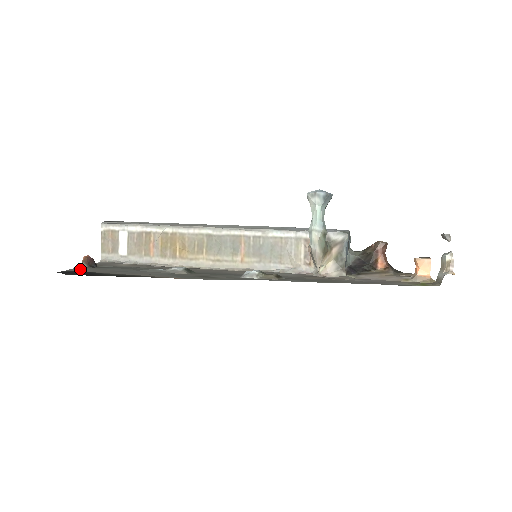
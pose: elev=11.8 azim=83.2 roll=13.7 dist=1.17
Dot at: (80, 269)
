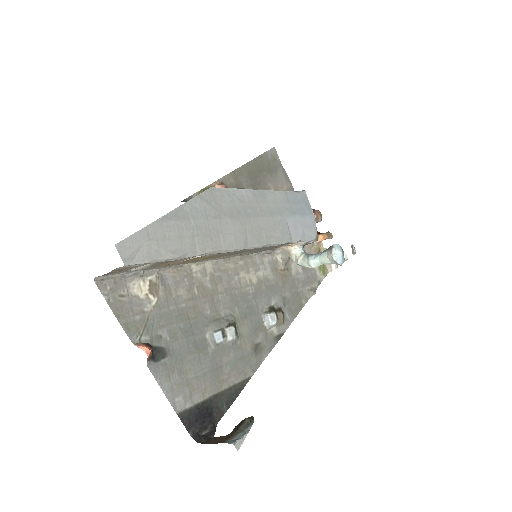
Dot at: (173, 391)
